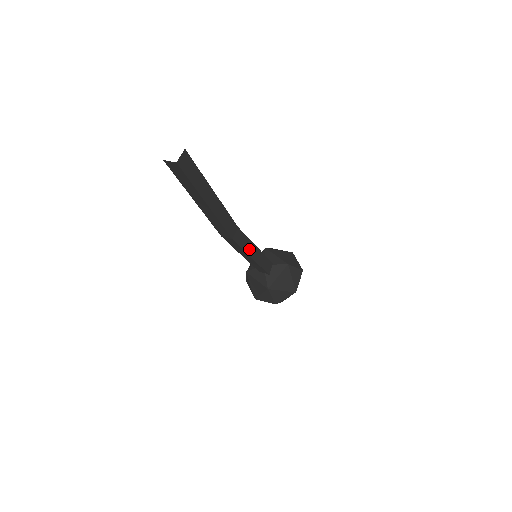
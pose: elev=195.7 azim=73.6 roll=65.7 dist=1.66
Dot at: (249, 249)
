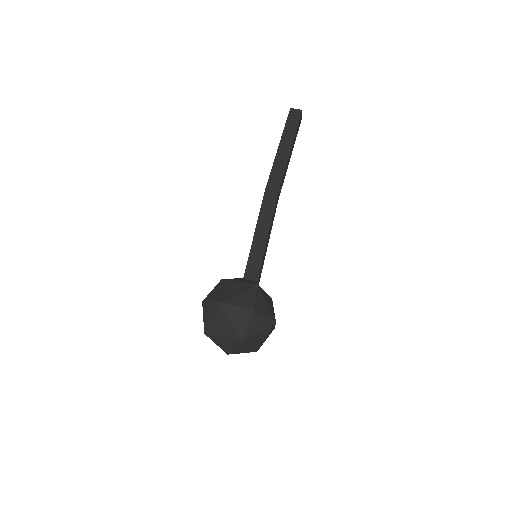
Dot at: (270, 227)
